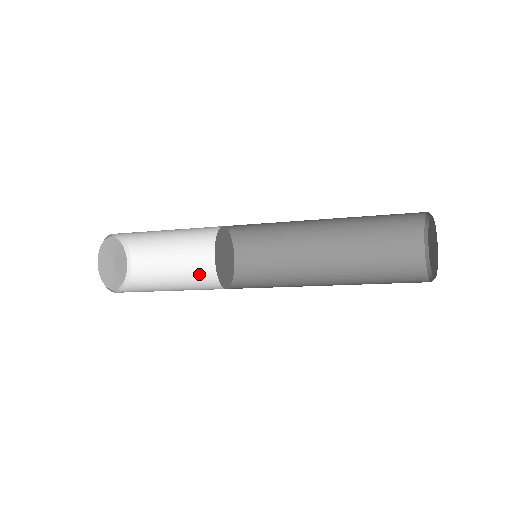
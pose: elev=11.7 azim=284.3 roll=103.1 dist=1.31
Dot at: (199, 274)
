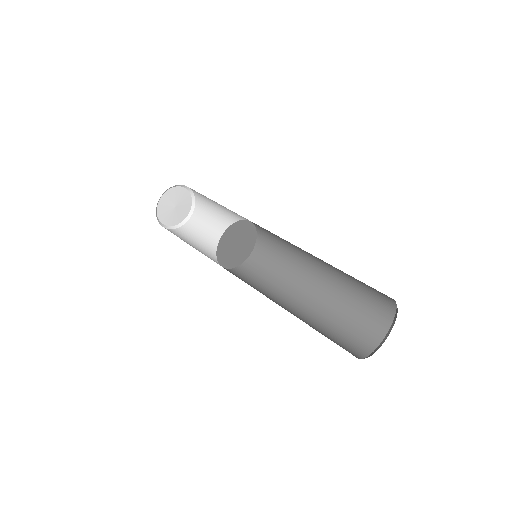
Dot at: occluded
